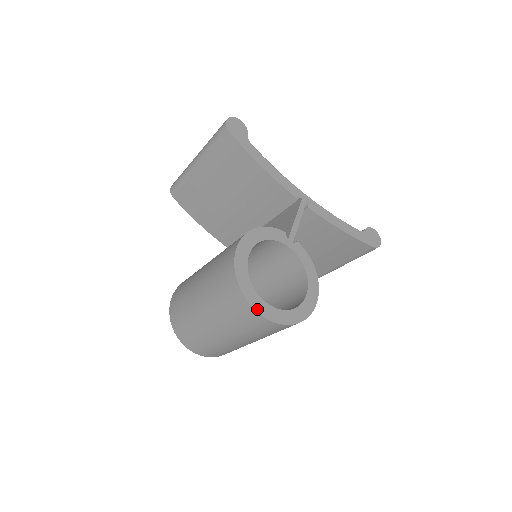
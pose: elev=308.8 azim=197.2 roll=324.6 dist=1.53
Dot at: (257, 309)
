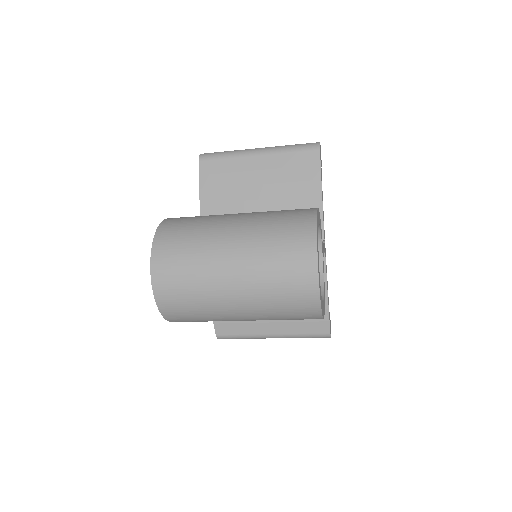
Dot at: (318, 263)
